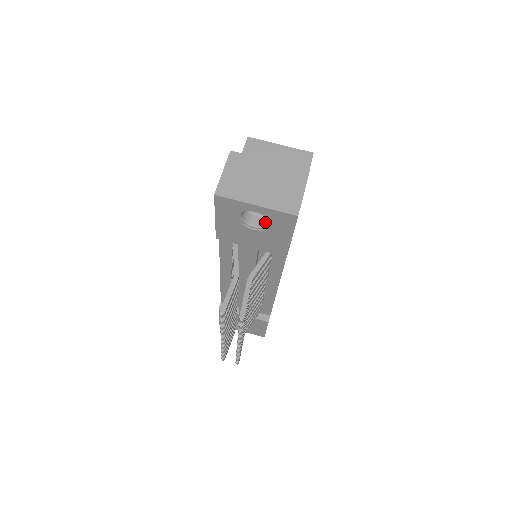
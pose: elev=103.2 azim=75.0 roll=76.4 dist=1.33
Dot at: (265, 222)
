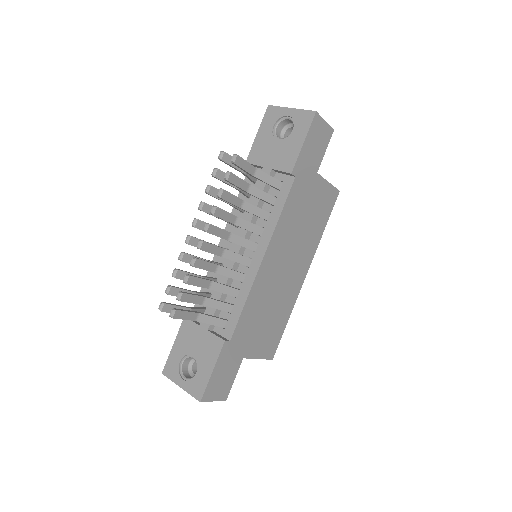
Dot at: occluded
